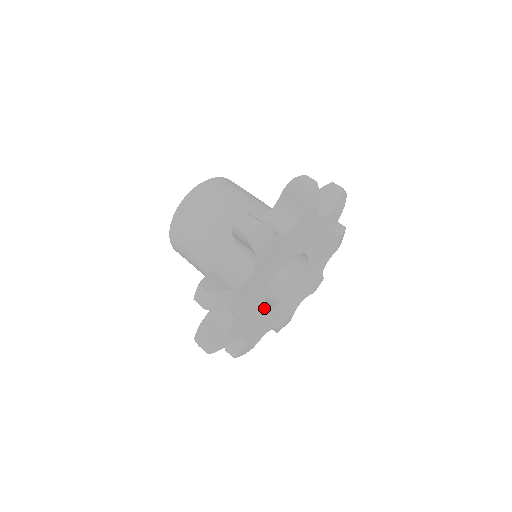
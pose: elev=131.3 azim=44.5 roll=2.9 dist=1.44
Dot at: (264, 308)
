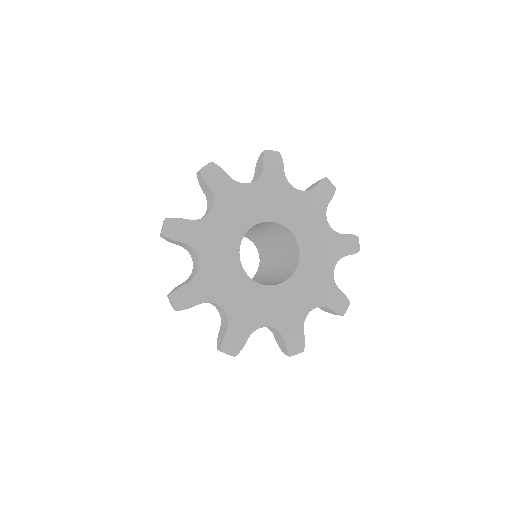
Dot at: (235, 253)
